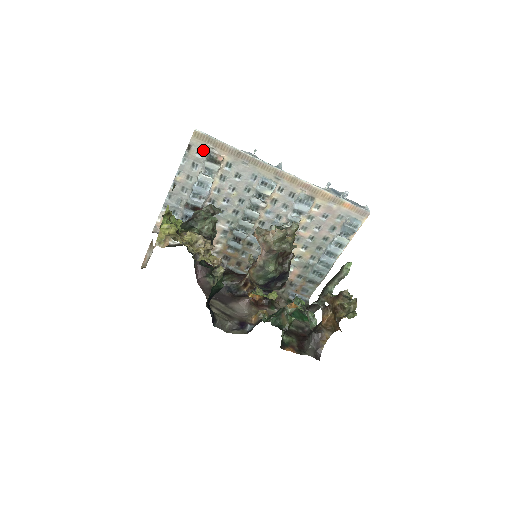
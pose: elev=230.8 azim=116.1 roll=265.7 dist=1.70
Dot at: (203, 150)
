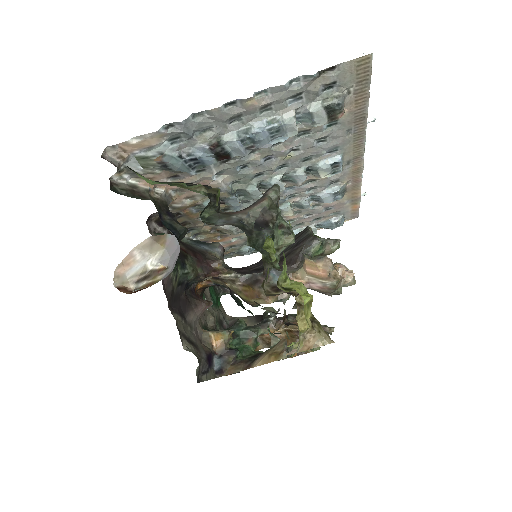
Dot at: (336, 85)
